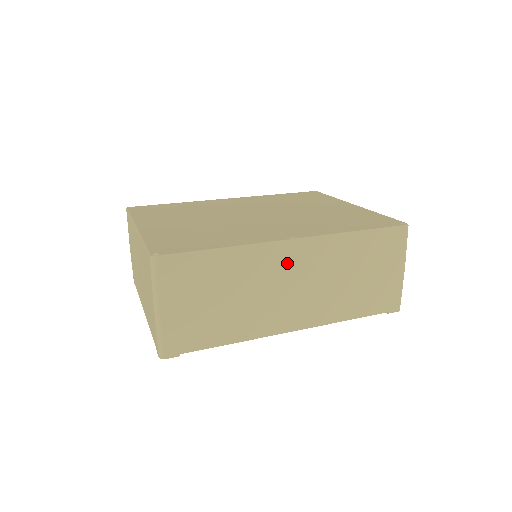
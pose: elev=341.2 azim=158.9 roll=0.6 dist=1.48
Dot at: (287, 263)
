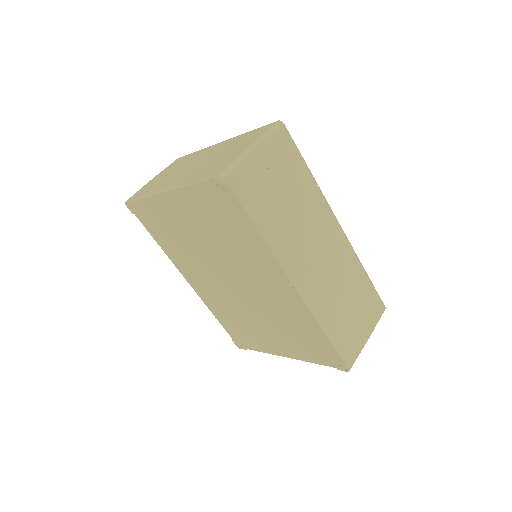
Dot at: (327, 232)
